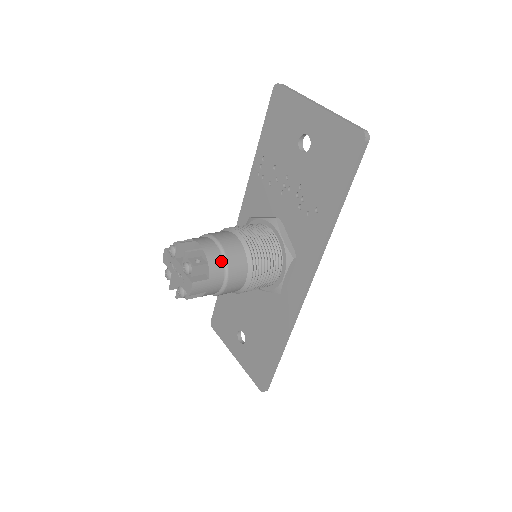
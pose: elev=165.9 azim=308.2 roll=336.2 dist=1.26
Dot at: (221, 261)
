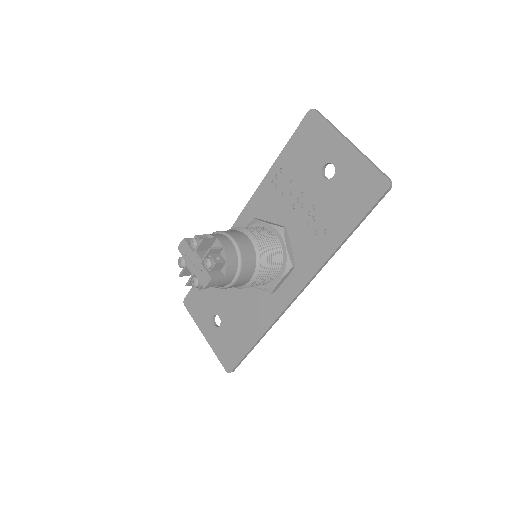
Dot at: (236, 261)
